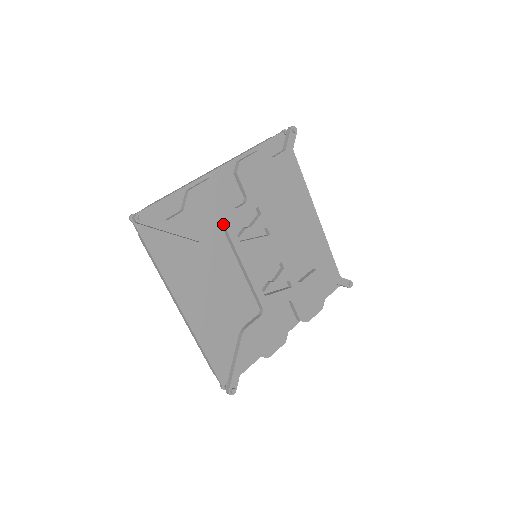
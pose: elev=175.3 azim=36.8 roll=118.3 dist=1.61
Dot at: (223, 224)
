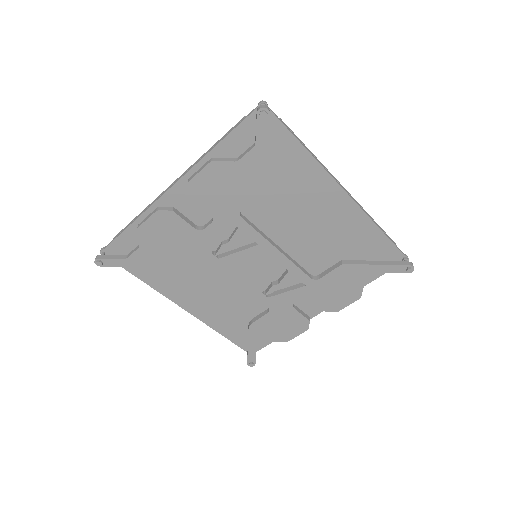
Dot at: (190, 248)
